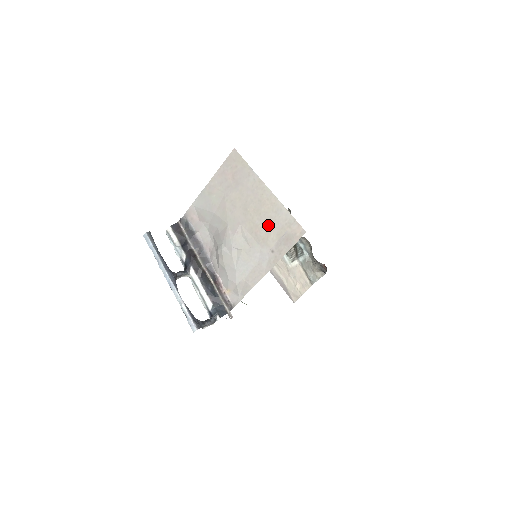
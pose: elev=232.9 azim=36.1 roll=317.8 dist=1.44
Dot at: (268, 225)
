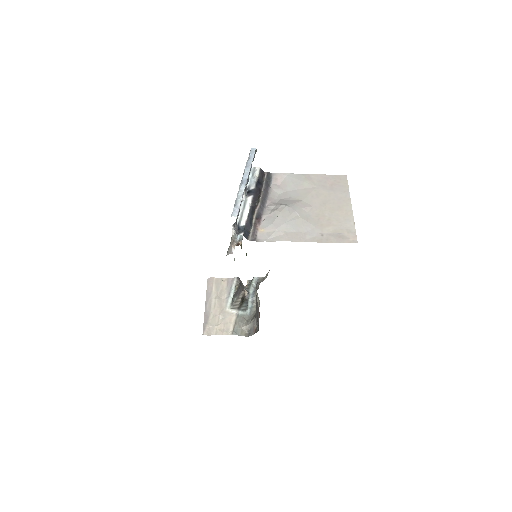
Dot at: (333, 221)
